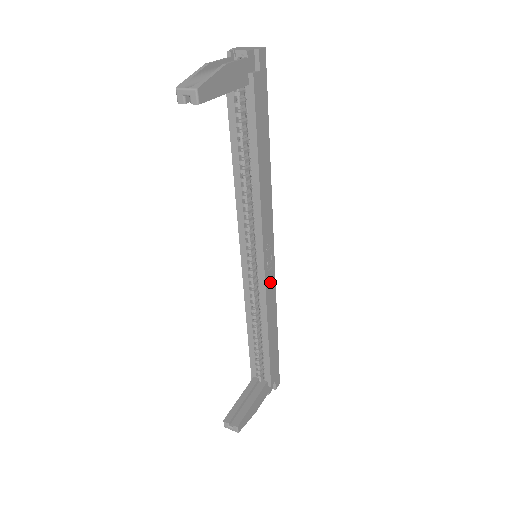
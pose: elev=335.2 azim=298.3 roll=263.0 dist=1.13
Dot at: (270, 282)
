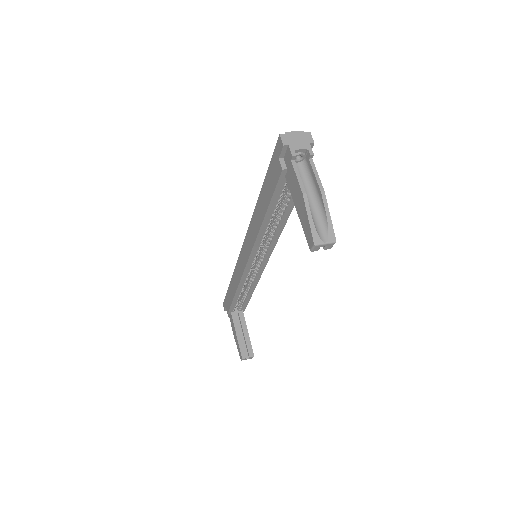
Dot at: occluded
